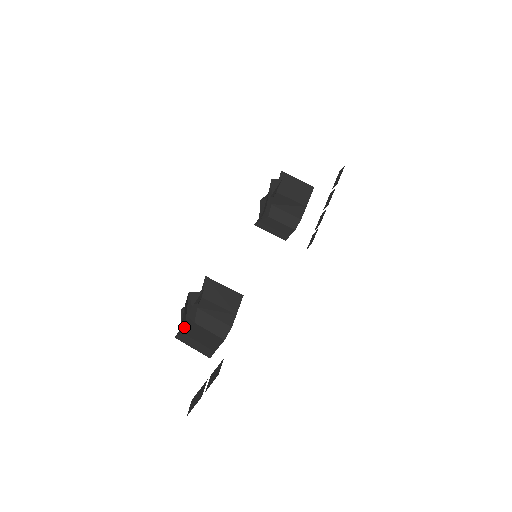
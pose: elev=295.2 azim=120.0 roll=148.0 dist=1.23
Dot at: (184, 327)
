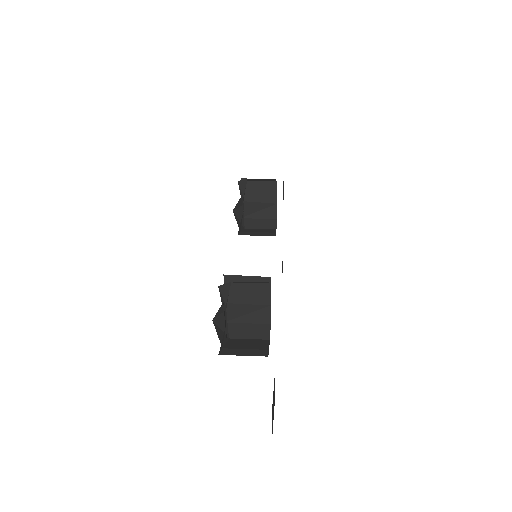
Dot at: occluded
